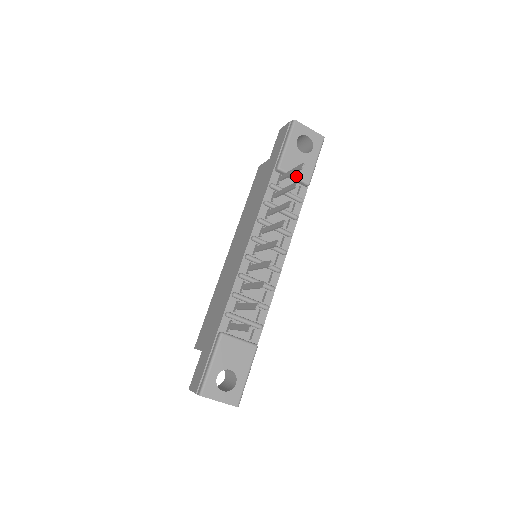
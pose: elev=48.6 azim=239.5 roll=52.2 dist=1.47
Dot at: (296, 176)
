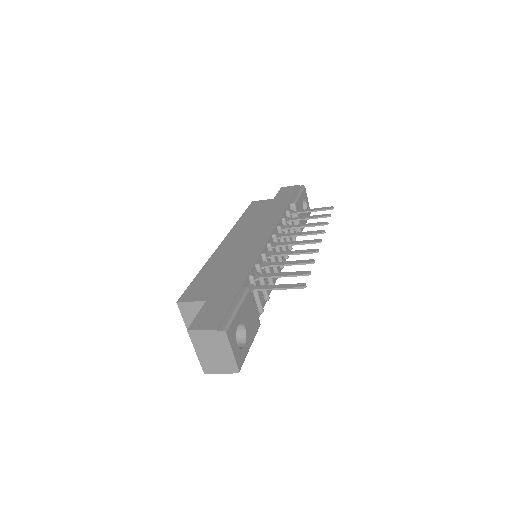
Dot at: occluded
